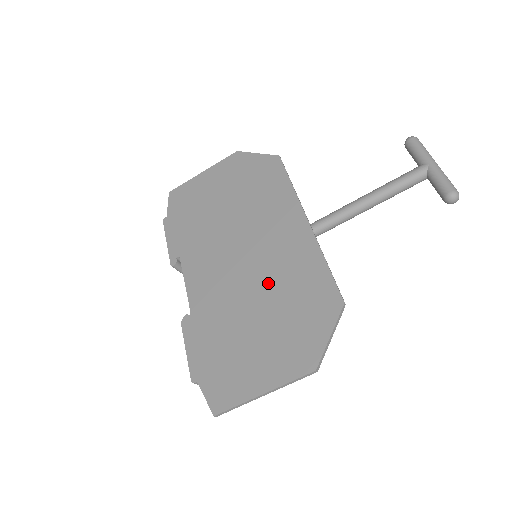
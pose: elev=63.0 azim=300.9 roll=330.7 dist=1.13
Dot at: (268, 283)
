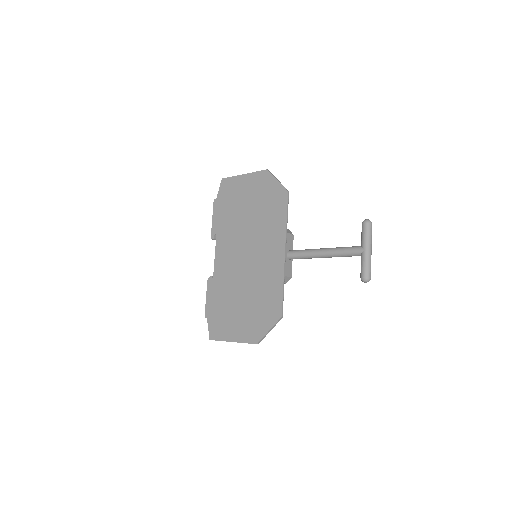
Dot at: (253, 282)
